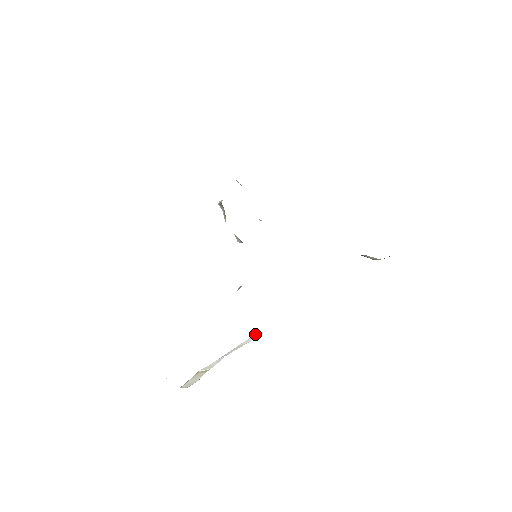
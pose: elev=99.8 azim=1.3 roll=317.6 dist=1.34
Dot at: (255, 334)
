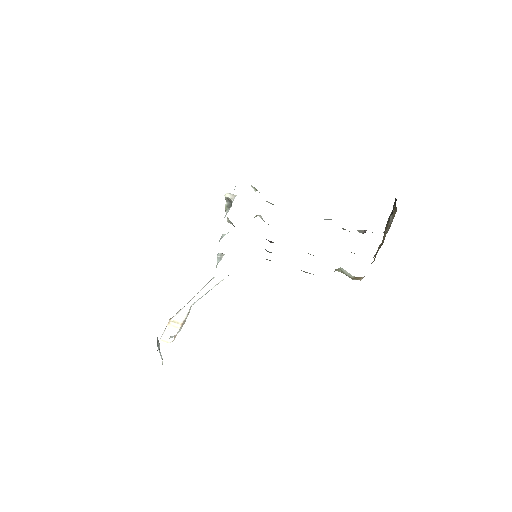
Dot at: (213, 279)
